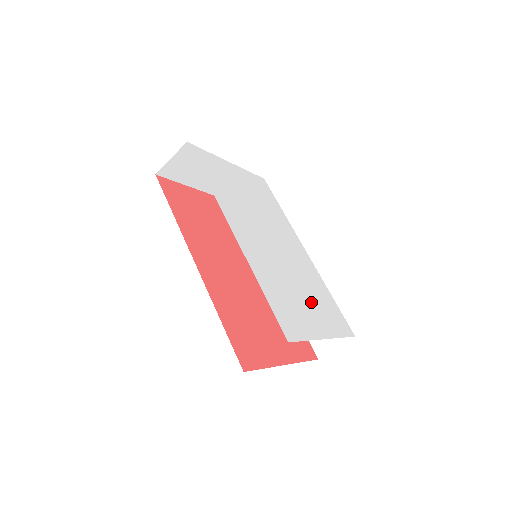
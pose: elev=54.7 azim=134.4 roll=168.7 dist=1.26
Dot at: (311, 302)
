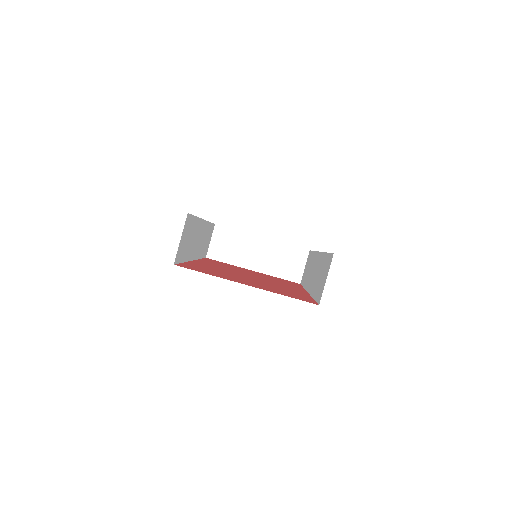
Dot at: occluded
